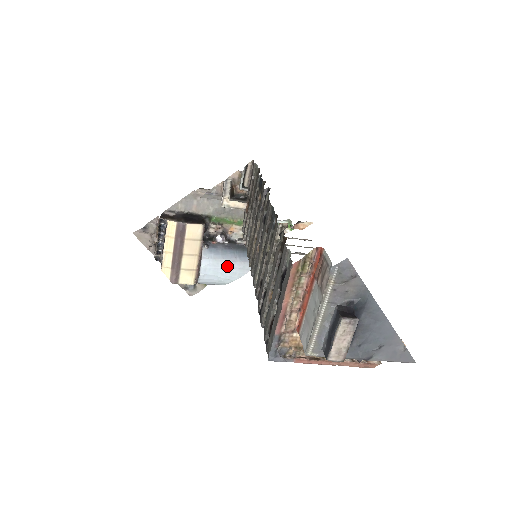
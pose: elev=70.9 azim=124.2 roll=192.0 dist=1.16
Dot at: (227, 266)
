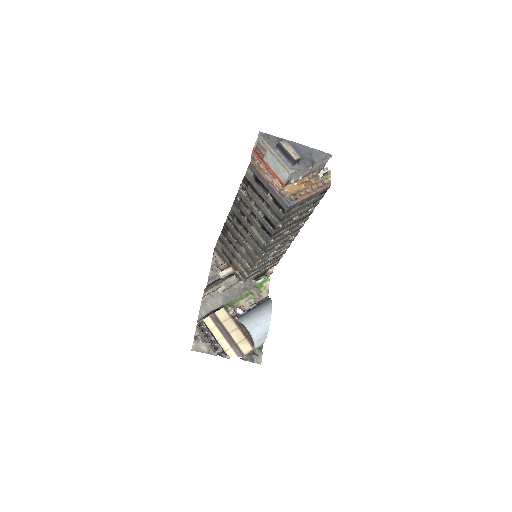
Dot at: (258, 315)
